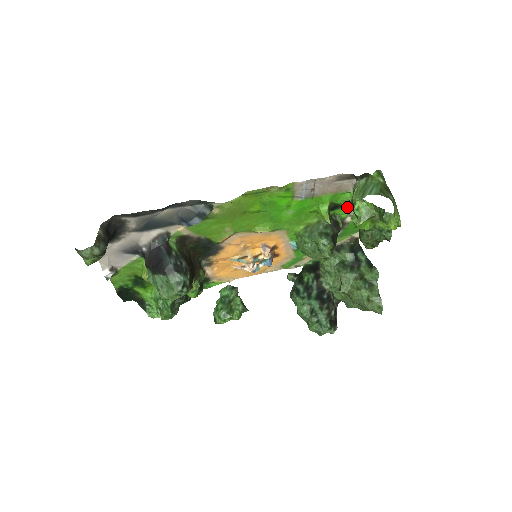
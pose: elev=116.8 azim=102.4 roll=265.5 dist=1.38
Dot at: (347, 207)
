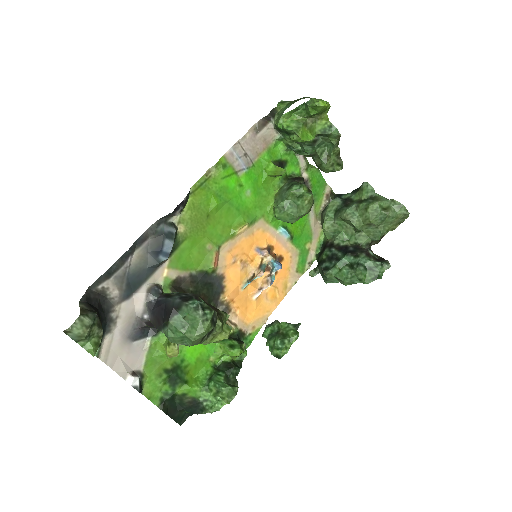
Dot at: (291, 161)
